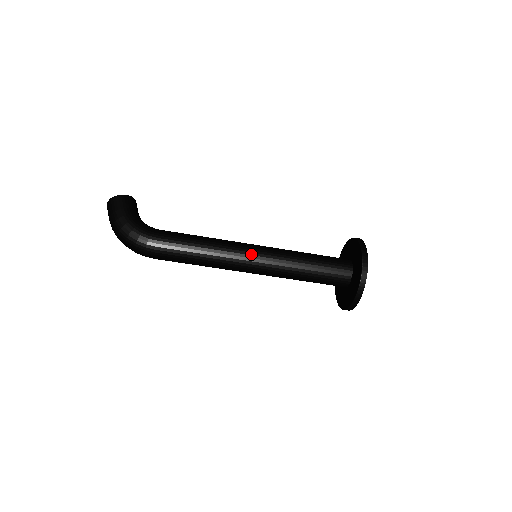
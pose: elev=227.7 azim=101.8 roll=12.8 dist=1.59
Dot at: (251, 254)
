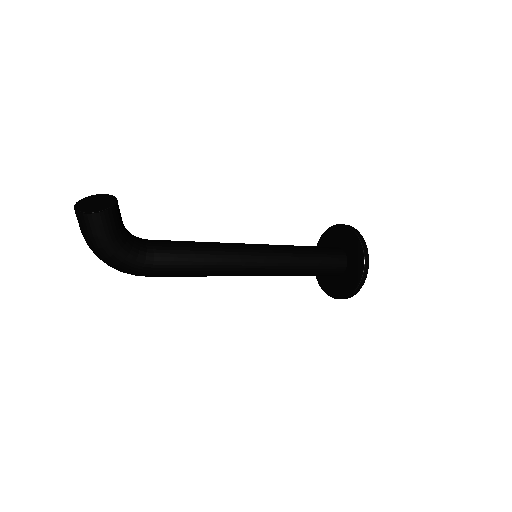
Dot at: (253, 272)
